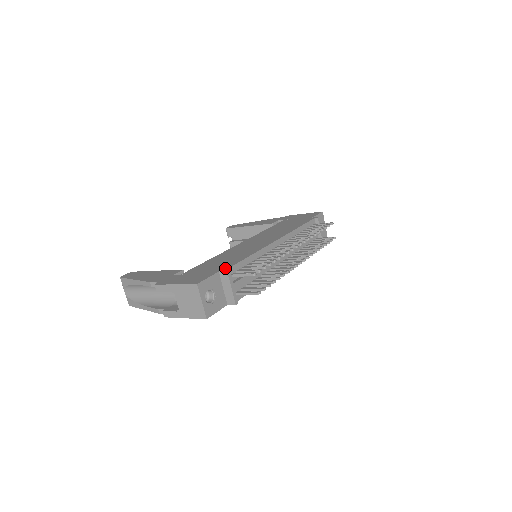
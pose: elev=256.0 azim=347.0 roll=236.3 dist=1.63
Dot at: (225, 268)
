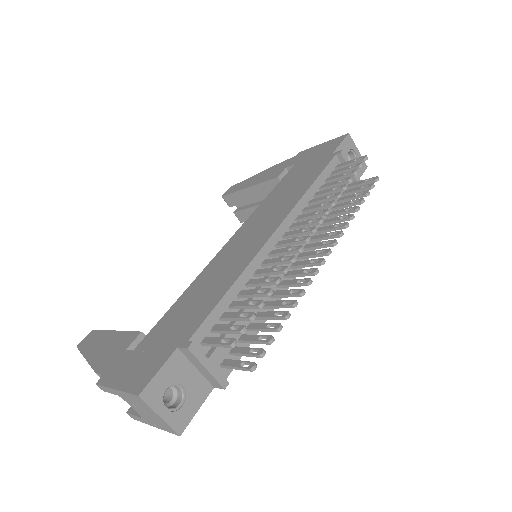
Dot at: (187, 336)
